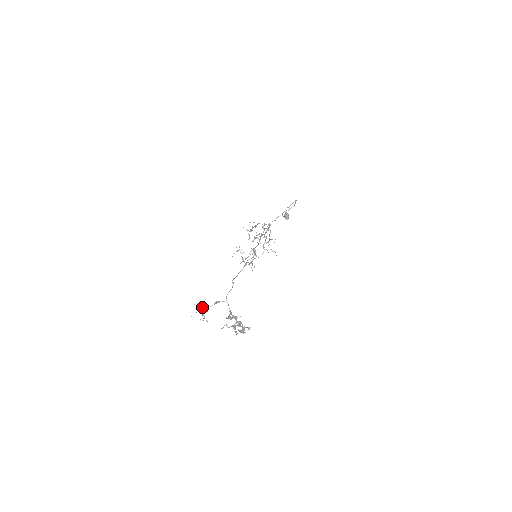
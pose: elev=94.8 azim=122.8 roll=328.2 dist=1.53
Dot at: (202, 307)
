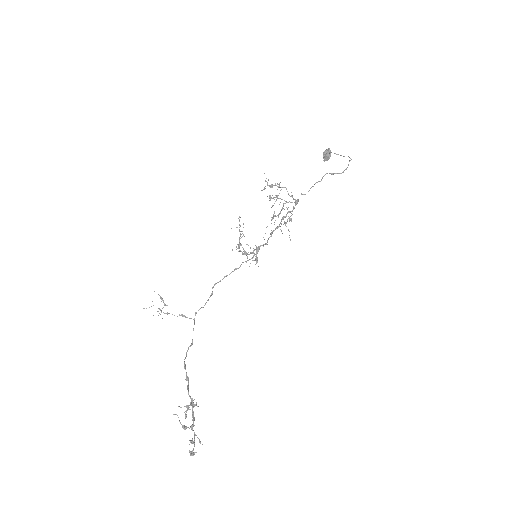
Dot at: (163, 301)
